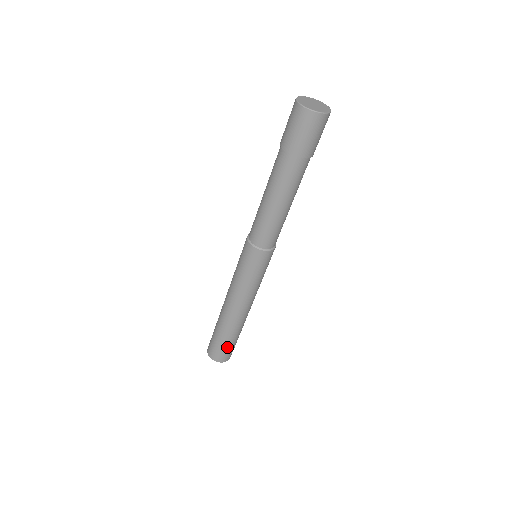
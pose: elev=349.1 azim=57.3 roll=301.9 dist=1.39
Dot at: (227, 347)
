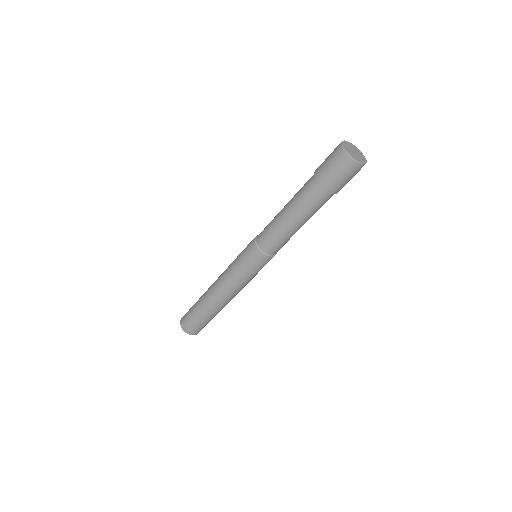
Dot at: occluded
